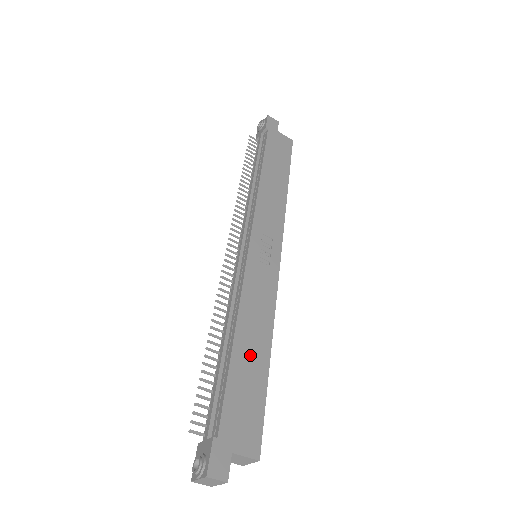
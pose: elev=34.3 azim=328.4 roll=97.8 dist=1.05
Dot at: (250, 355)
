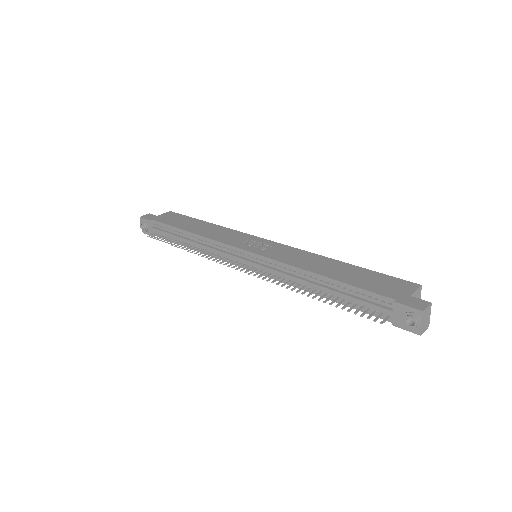
Dot at: (338, 271)
